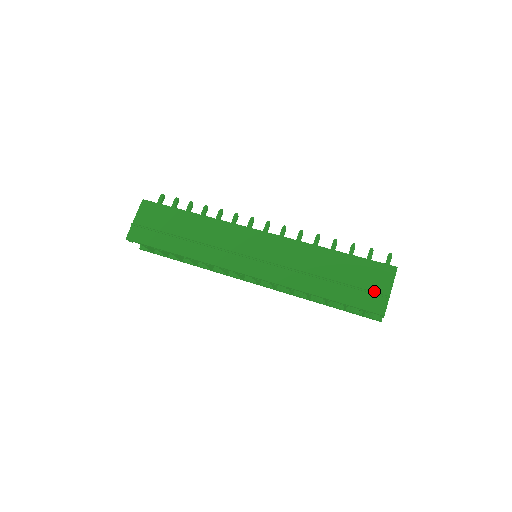
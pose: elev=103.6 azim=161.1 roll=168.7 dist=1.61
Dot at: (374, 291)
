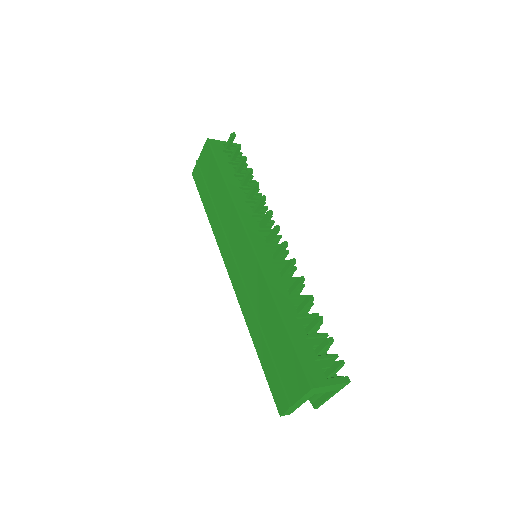
Dot at: (285, 387)
